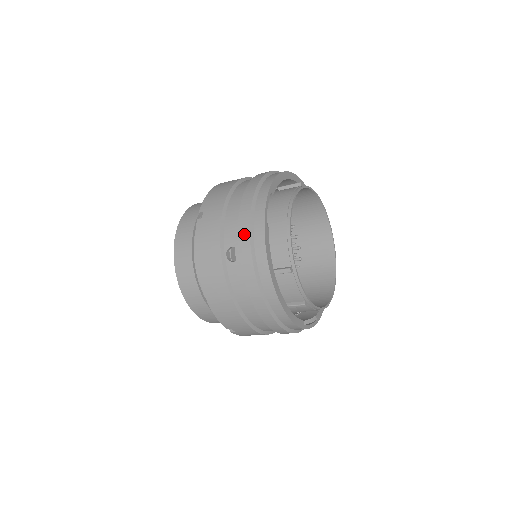
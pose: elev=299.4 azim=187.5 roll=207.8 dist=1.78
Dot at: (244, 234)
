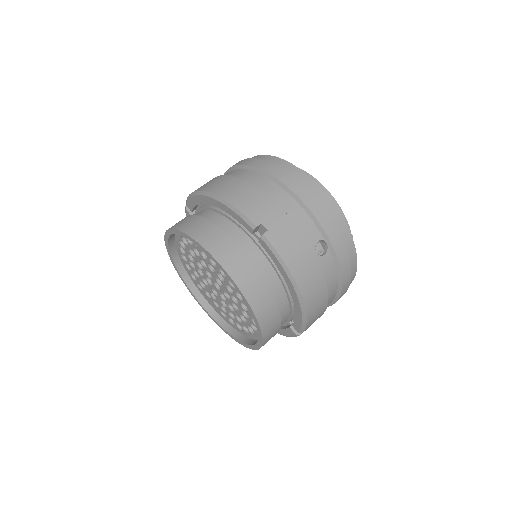
Dot at: (327, 222)
